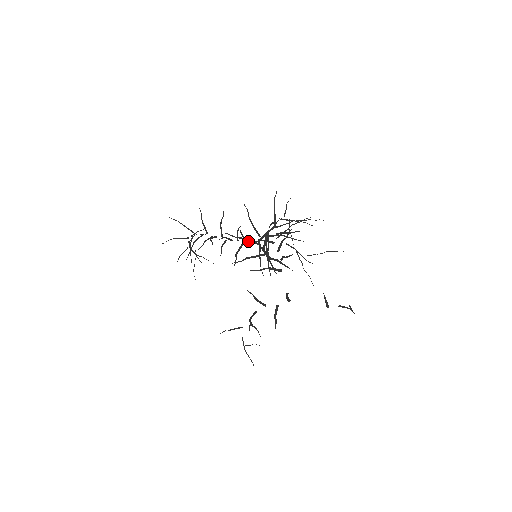
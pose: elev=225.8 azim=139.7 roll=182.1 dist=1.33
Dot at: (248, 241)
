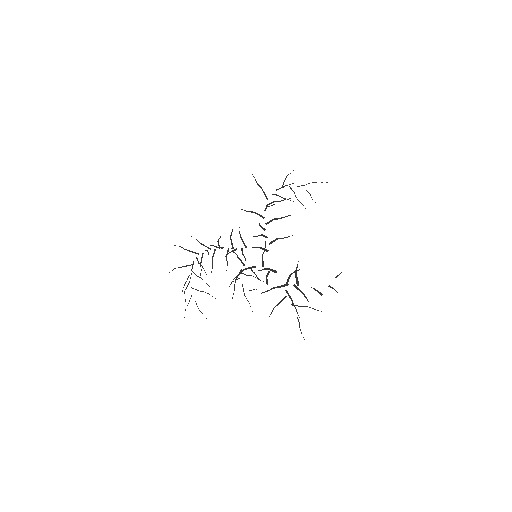
Dot at: occluded
